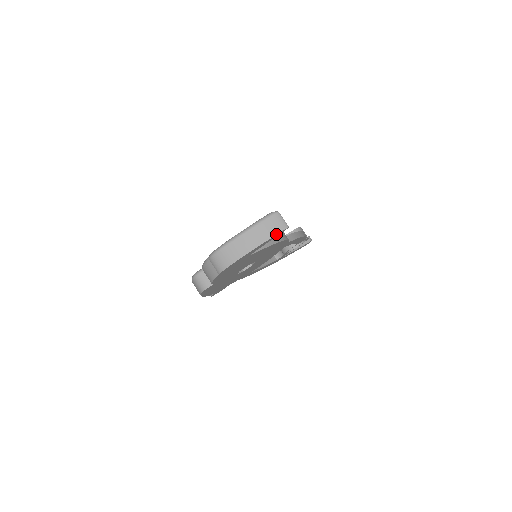
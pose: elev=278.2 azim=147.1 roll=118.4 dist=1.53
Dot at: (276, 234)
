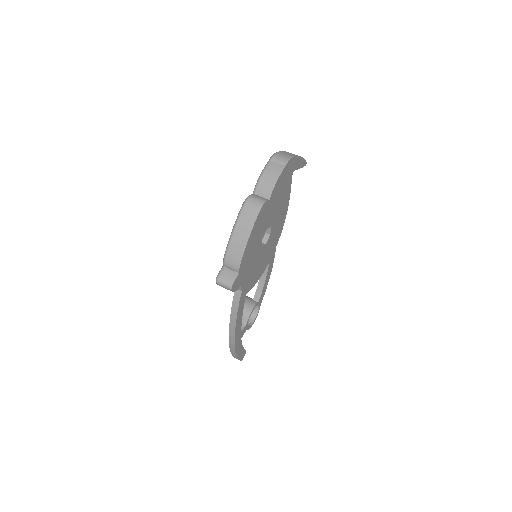
Dot at: occluded
